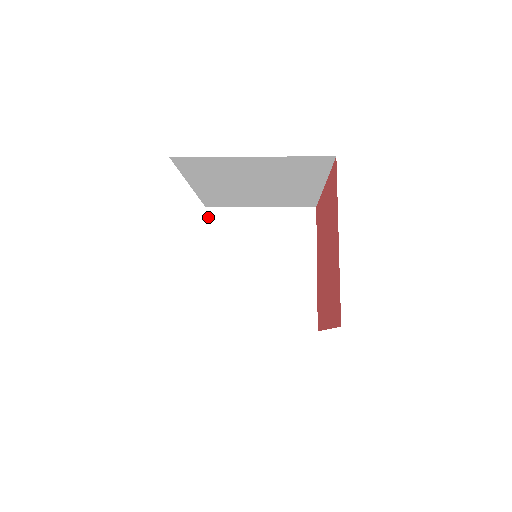
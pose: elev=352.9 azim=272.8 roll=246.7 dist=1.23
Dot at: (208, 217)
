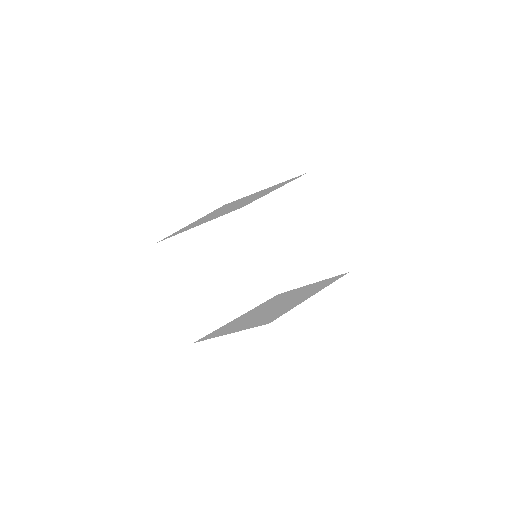
Dot at: (247, 214)
